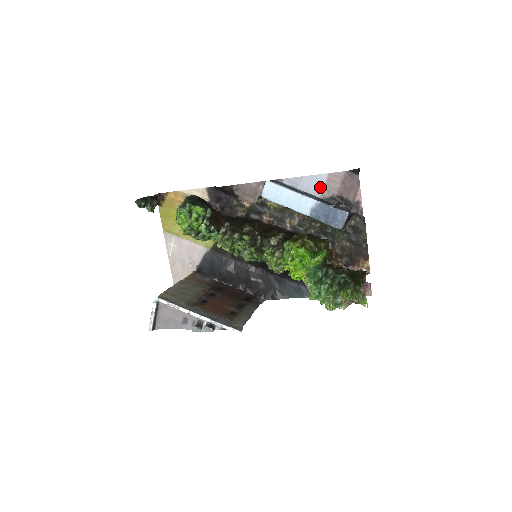
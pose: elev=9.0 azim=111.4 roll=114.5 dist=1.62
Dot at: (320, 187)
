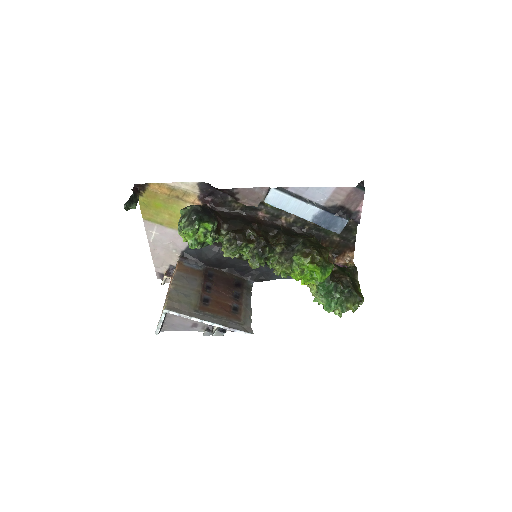
Dot at: (325, 197)
